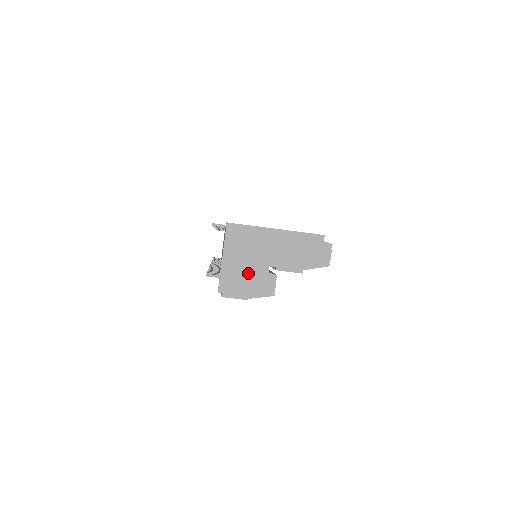
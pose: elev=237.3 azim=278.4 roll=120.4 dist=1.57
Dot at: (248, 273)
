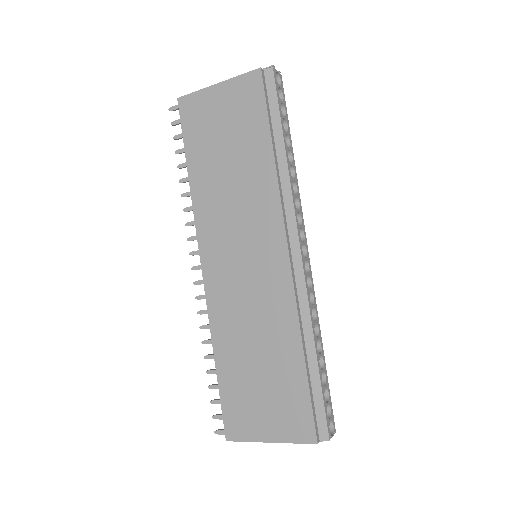
Dot at: occluded
